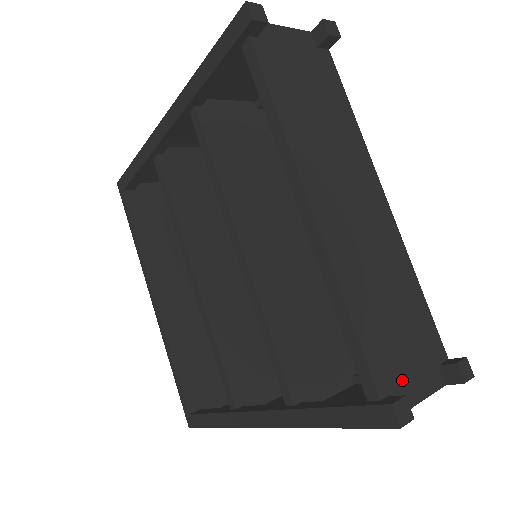
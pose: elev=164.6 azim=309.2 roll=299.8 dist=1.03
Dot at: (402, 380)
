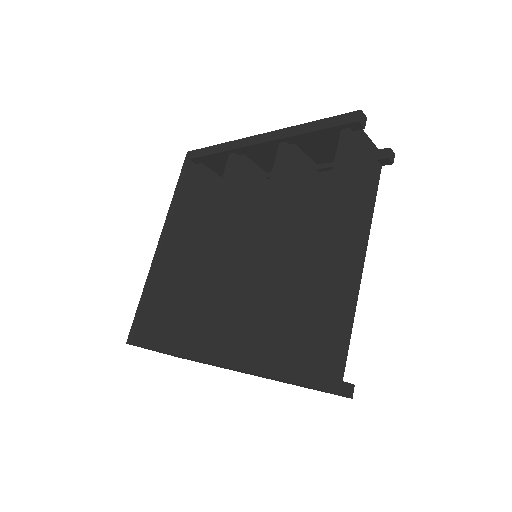
Dot at: (315, 368)
